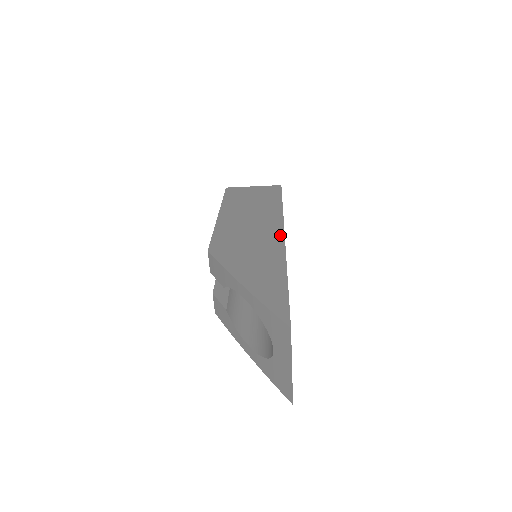
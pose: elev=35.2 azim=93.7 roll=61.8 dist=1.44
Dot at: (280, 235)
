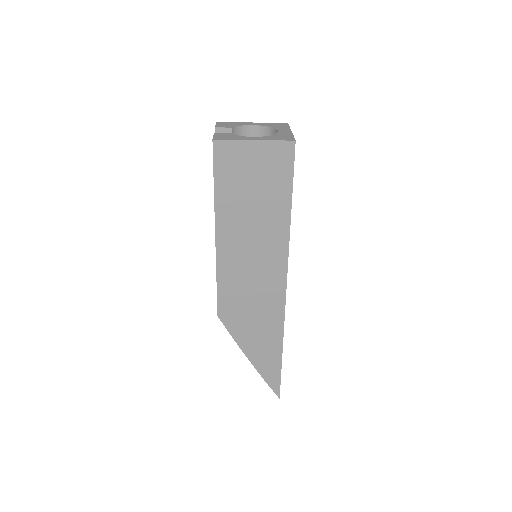
Dot at: (282, 294)
